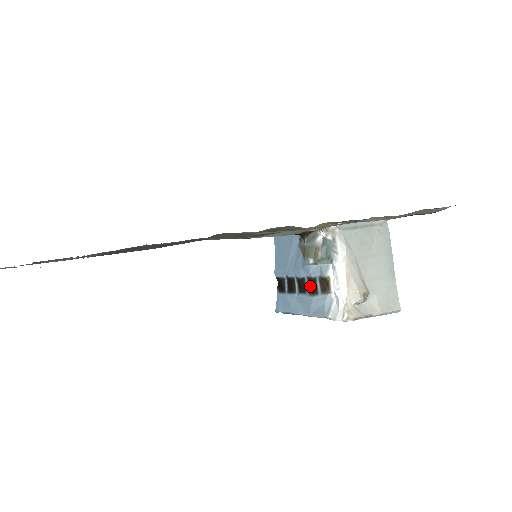
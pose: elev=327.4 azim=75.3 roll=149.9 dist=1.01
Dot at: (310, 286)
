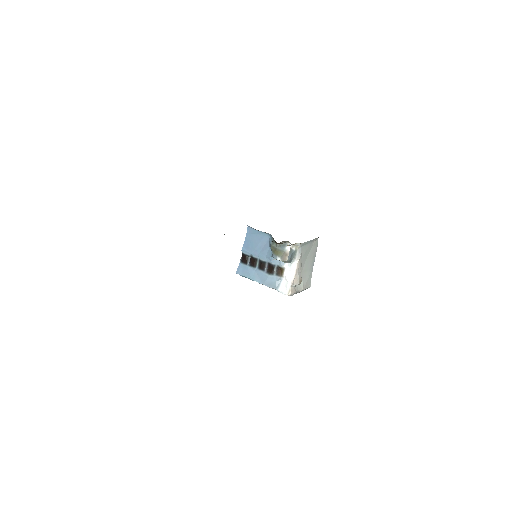
Dot at: (268, 268)
